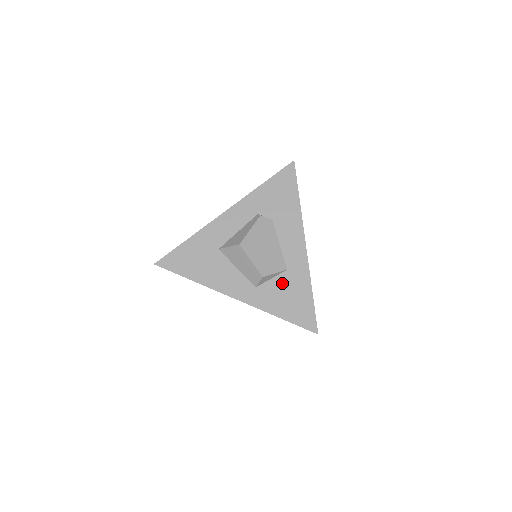
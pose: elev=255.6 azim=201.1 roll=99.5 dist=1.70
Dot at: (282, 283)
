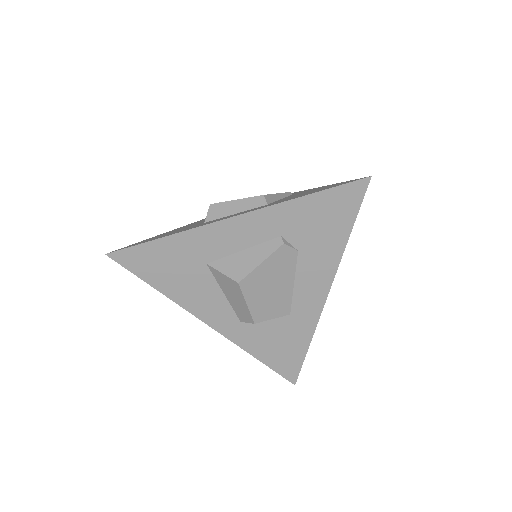
Dot at: (277, 327)
